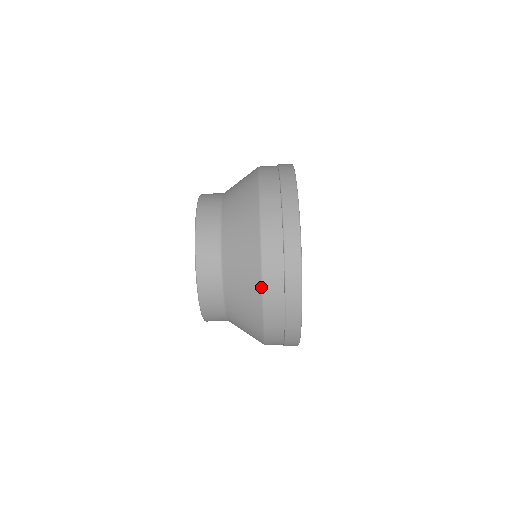
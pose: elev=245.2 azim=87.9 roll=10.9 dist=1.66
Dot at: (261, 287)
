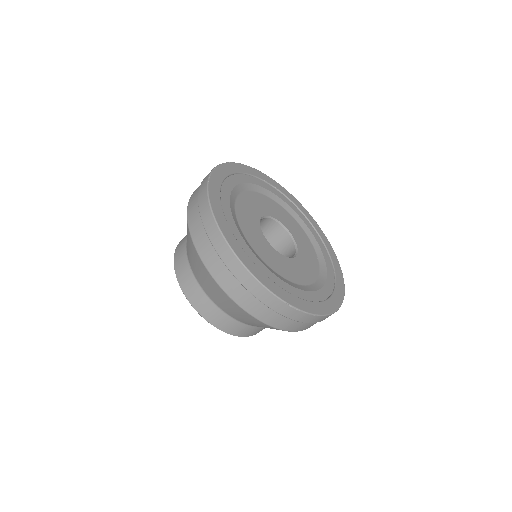
Dot at: occluded
